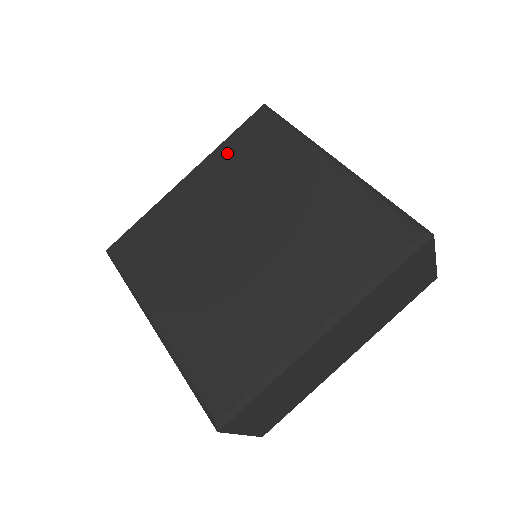
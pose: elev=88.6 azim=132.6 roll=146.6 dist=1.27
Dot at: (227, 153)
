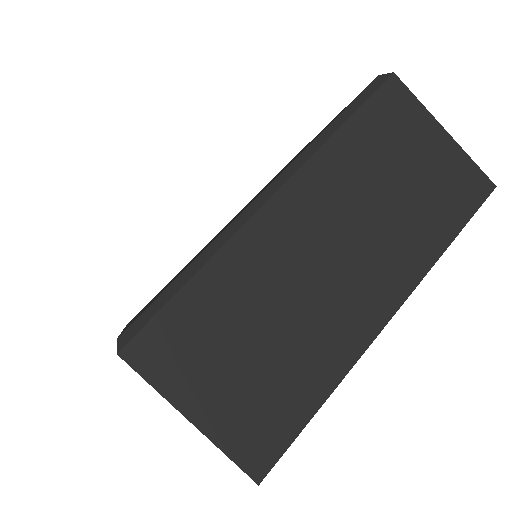
Dot at: occluded
